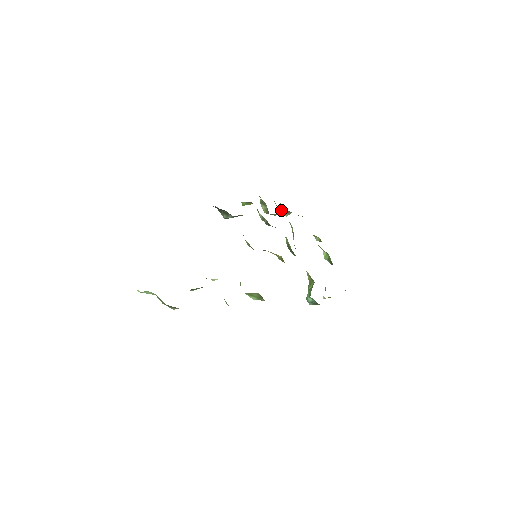
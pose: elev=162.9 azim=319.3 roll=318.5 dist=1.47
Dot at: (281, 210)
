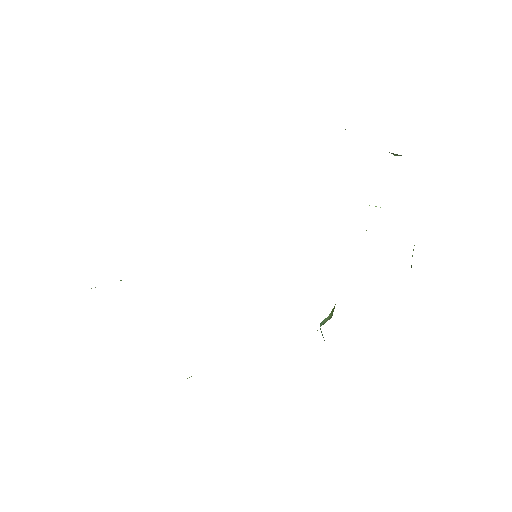
Dot at: occluded
